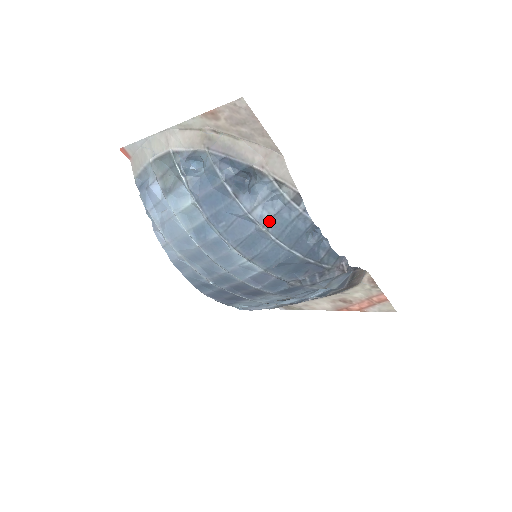
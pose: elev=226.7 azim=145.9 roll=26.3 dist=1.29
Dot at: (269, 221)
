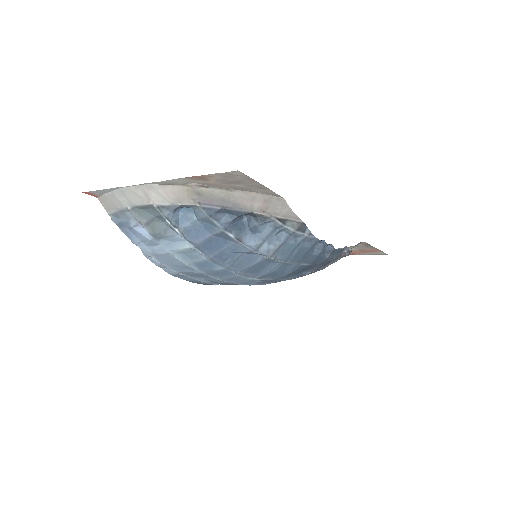
Dot at: (276, 251)
